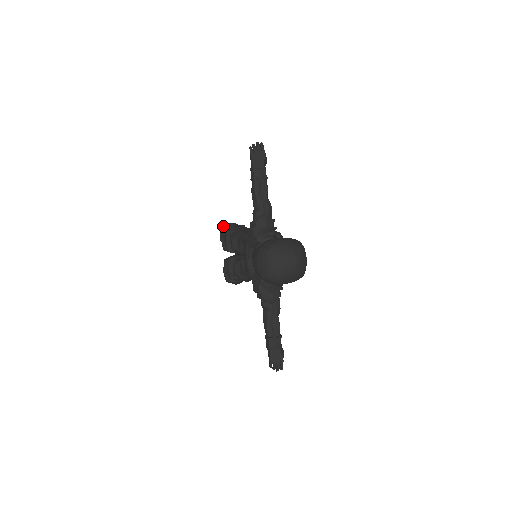
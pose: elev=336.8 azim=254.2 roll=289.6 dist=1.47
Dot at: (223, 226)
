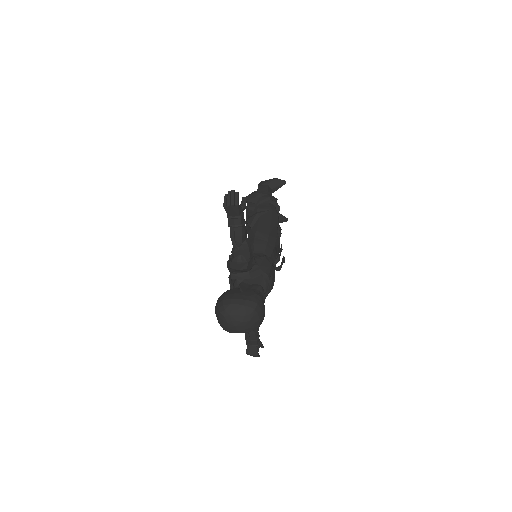
Dot at: (248, 195)
